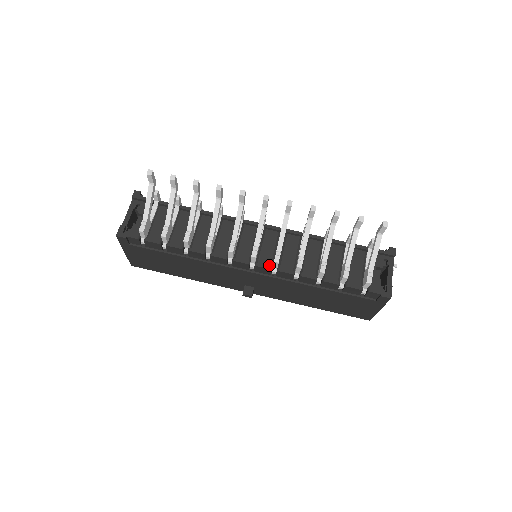
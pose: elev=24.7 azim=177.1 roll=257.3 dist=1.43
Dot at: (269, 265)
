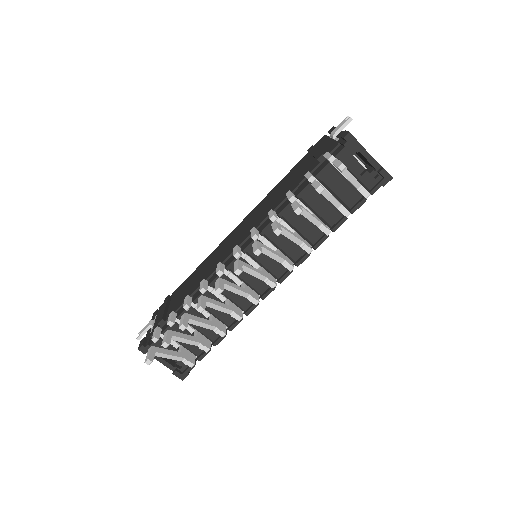
Dot at: (285, 269)
